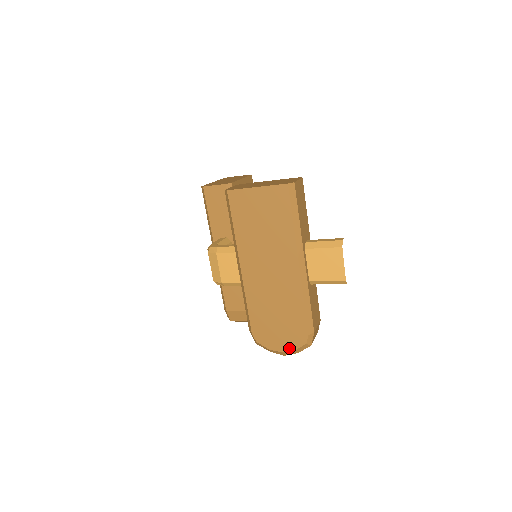
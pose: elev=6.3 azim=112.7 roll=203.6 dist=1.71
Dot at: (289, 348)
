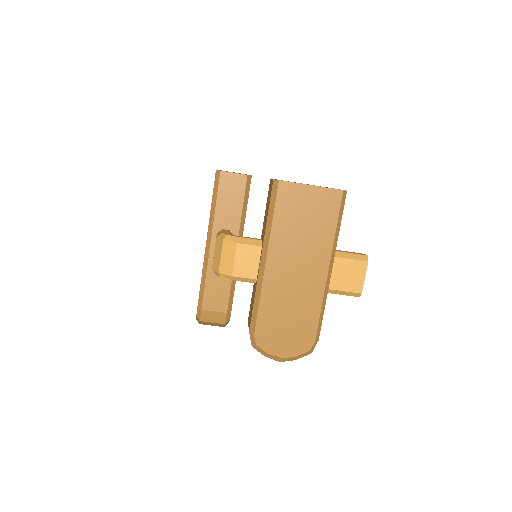
Dot at: (290, 354)
